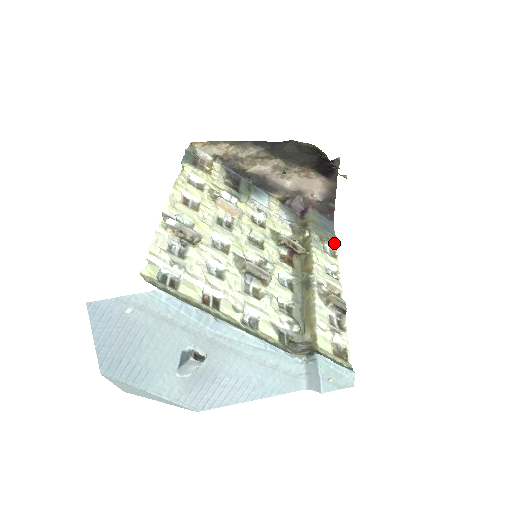
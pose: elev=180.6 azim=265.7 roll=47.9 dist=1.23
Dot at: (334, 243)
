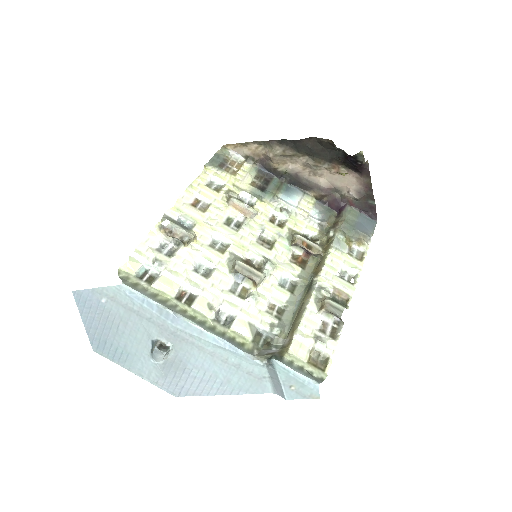
Dot at: (366, 244)
